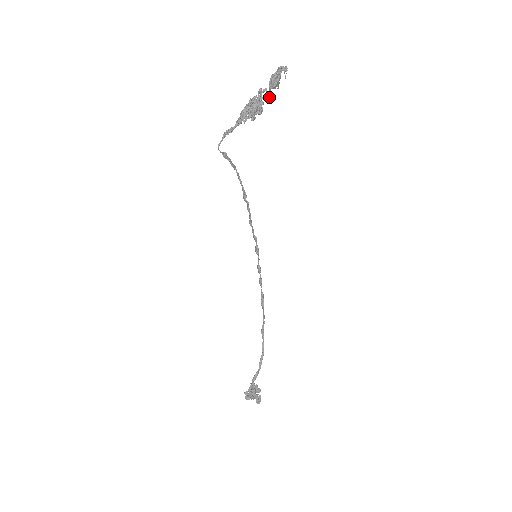
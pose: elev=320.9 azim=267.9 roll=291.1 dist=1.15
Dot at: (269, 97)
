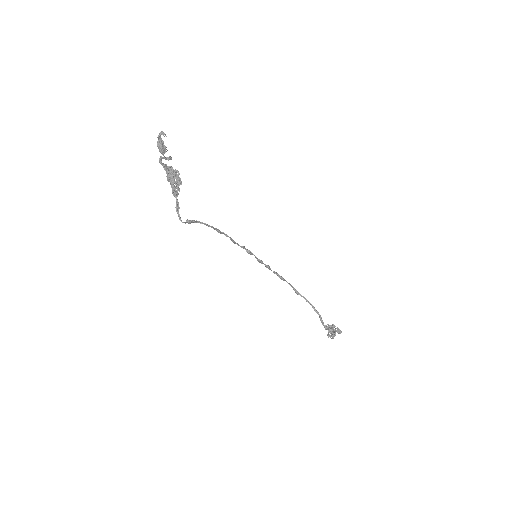
Dot at: occluded
